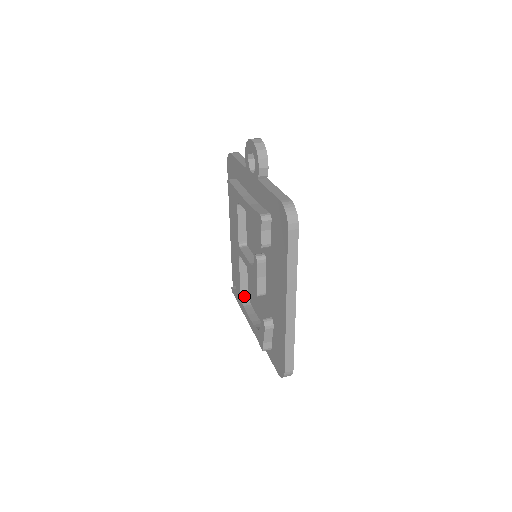
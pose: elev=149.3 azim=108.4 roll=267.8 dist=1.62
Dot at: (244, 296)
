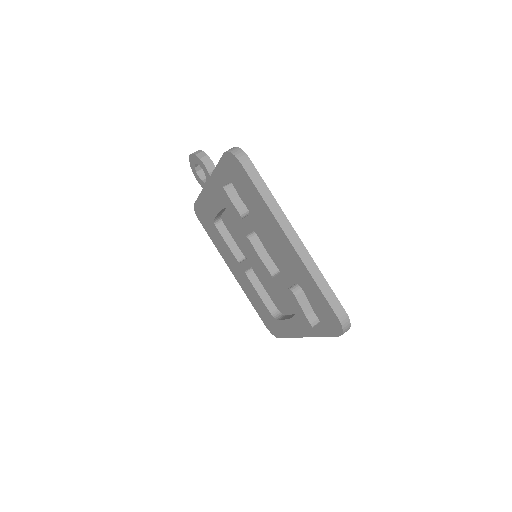
Dot at: (275, 313)
